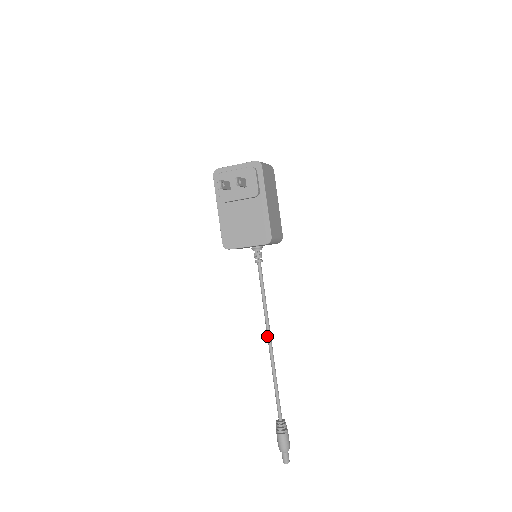
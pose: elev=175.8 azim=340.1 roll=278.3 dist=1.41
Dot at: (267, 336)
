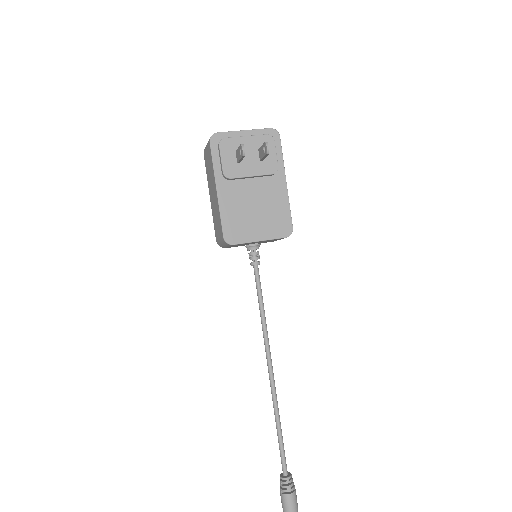
Dot at: (268, 363)
